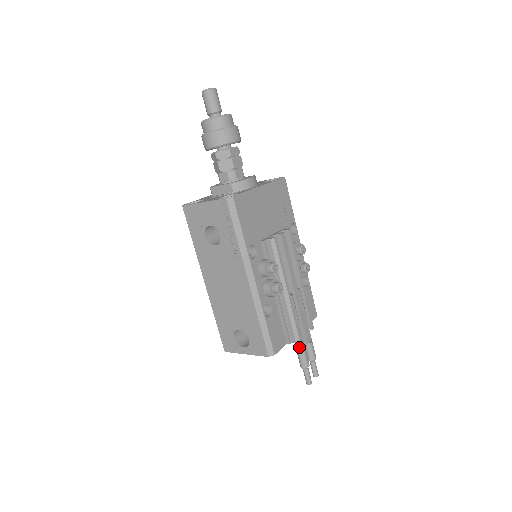
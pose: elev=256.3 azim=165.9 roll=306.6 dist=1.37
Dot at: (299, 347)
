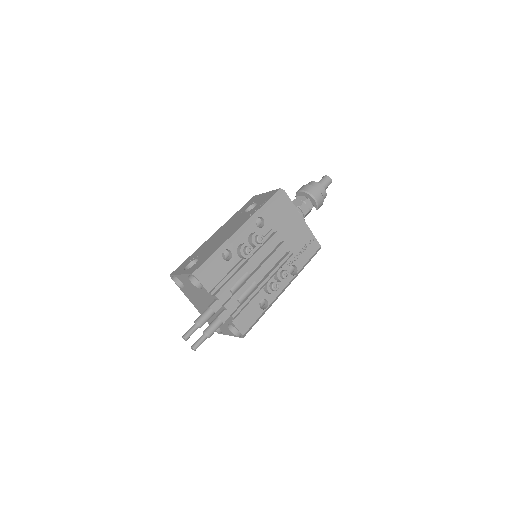
Dot at: (212, 305)
